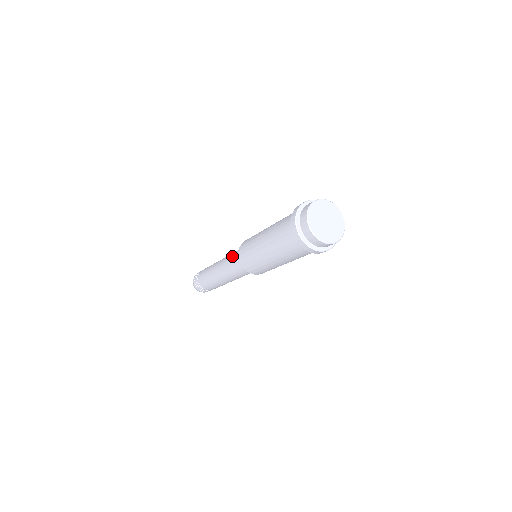
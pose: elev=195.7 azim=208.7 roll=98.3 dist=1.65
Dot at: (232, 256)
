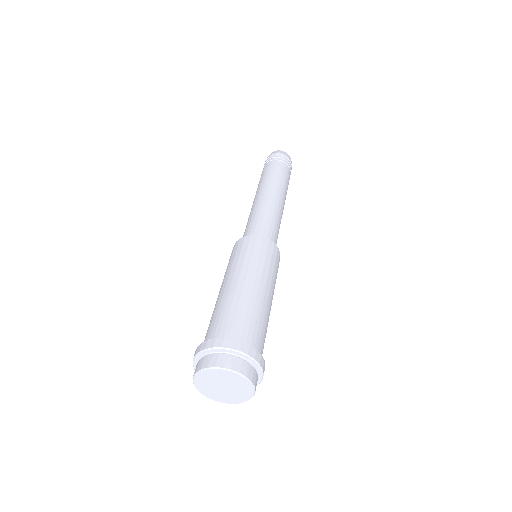
Dot at: (257, 220)
